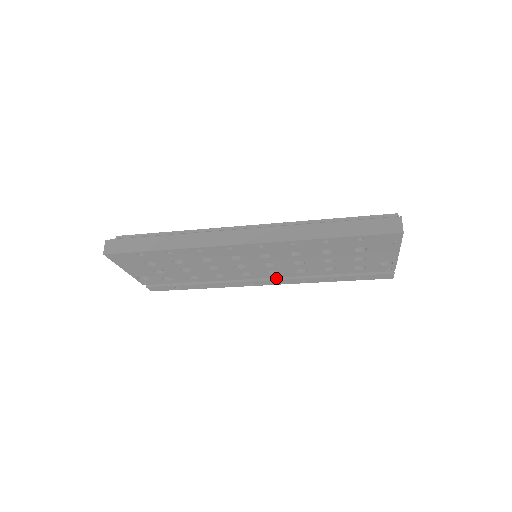
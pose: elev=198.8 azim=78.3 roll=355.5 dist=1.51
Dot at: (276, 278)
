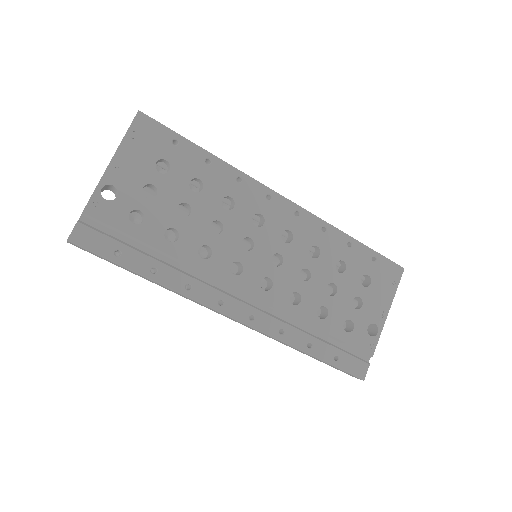
Dot at: (255, 307)
